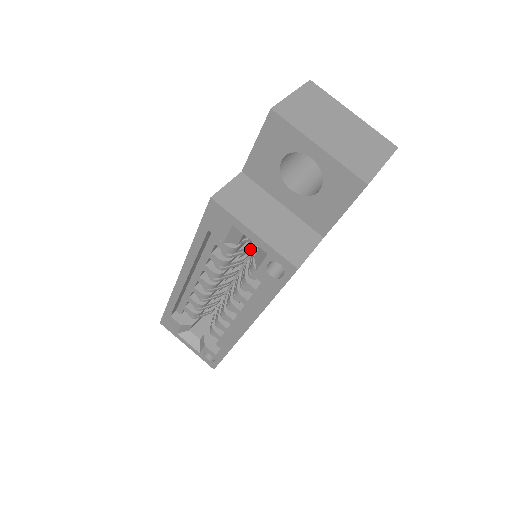
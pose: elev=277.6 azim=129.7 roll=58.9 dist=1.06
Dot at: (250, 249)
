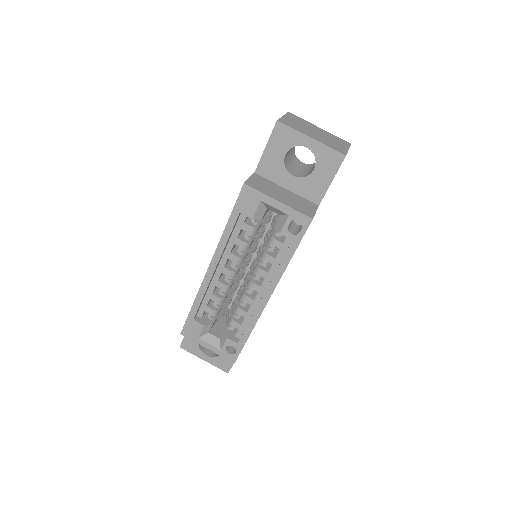
Dot at: (262, 235)
